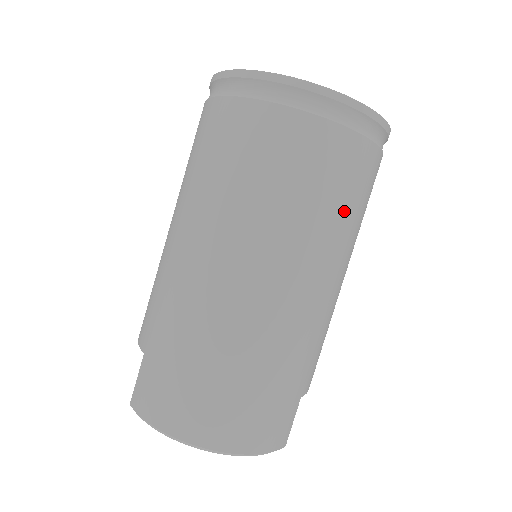
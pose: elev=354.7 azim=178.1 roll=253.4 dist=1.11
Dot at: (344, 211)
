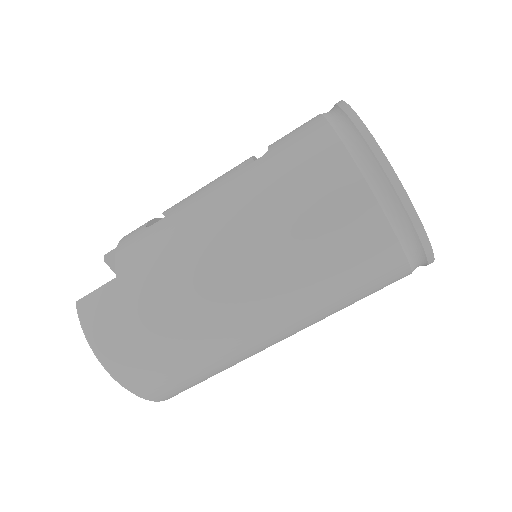
Dot at: (348, 302)
